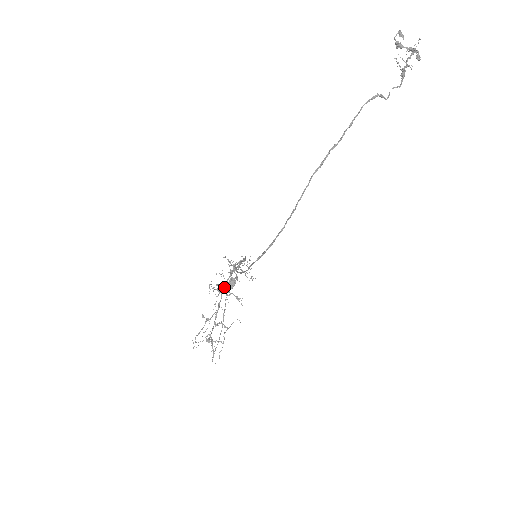
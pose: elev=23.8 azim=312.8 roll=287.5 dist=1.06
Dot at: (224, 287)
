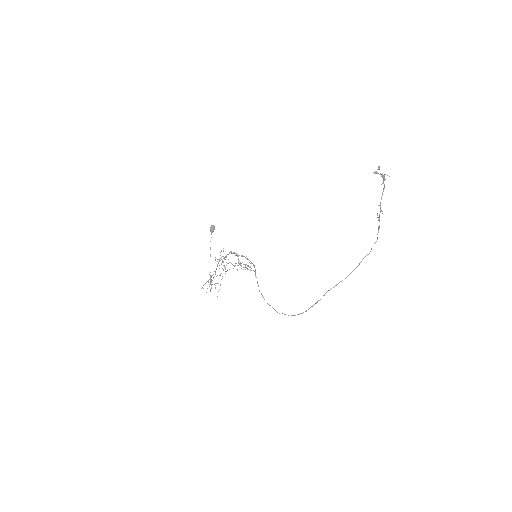
Dot at: (224, 258)
